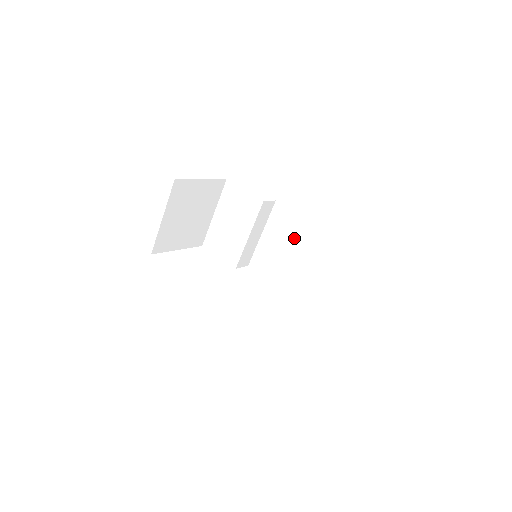
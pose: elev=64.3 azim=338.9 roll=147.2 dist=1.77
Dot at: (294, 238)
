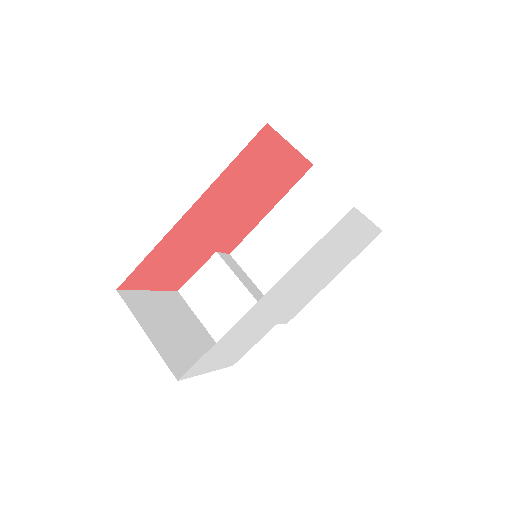
Dot at: (274, 244)
